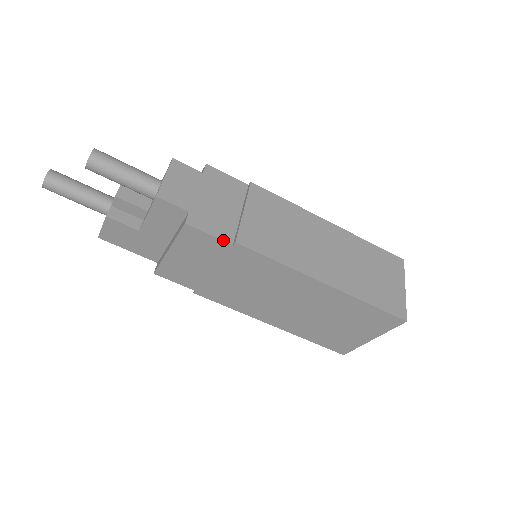
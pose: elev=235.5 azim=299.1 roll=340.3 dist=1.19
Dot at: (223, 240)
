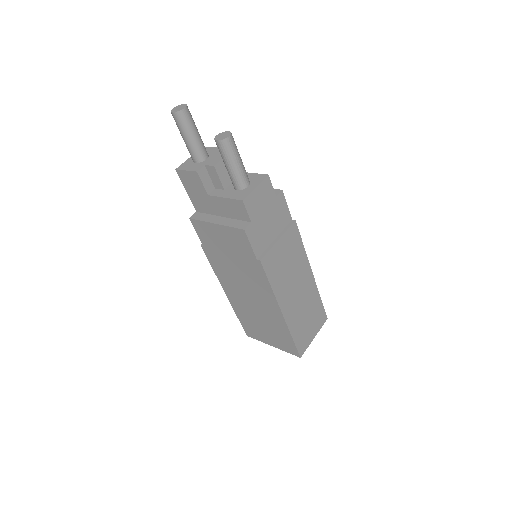
Dot at: (255, 253)
